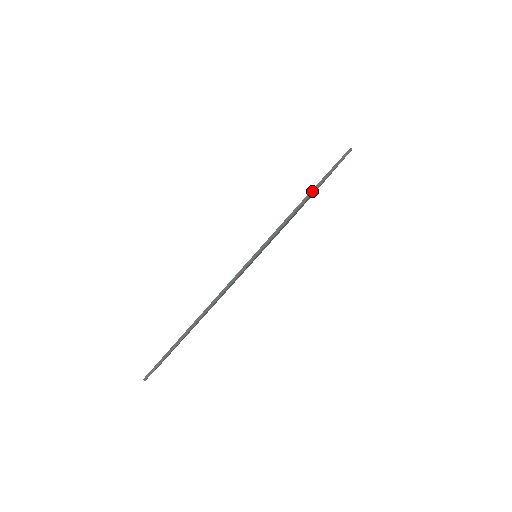
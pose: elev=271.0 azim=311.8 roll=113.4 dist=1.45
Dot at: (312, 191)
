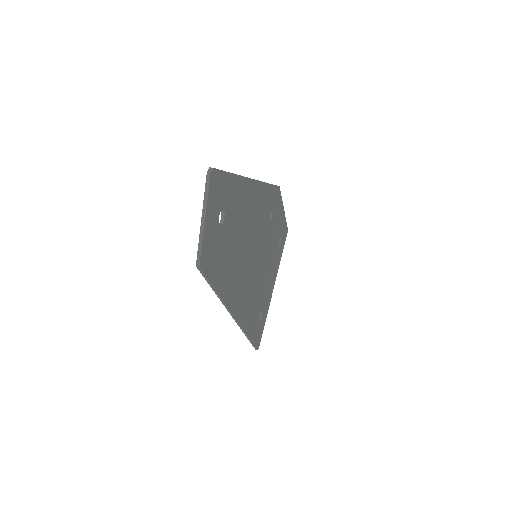
Dot at: (281, 201)
